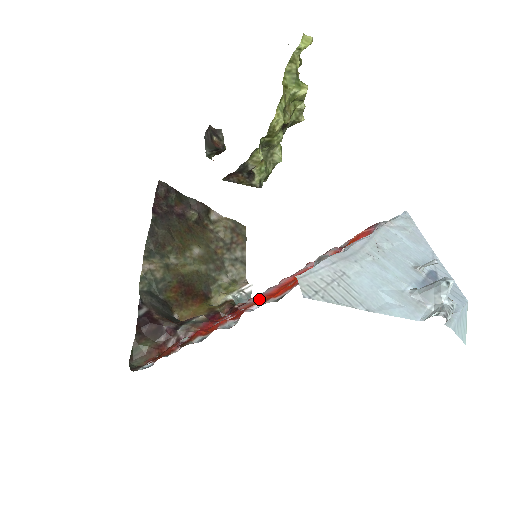
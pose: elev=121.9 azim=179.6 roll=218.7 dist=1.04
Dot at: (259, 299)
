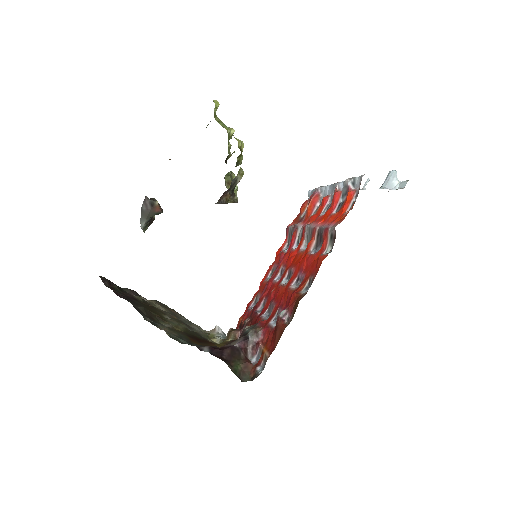
Dot at: (334, 223)
